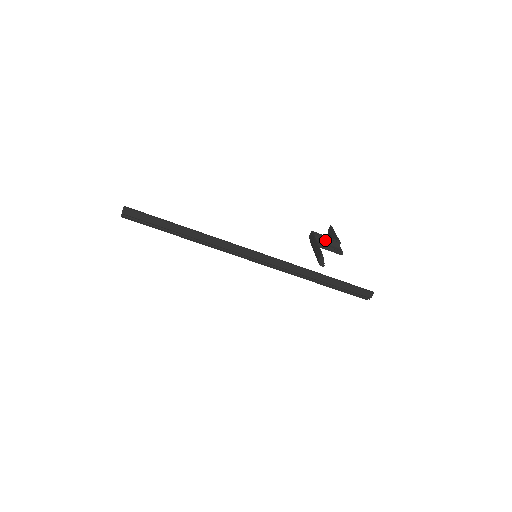
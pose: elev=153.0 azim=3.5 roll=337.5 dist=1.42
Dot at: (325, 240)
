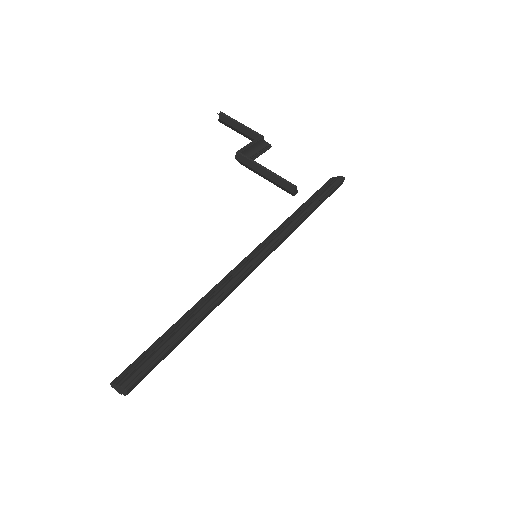
Dot at: (251, 148)
